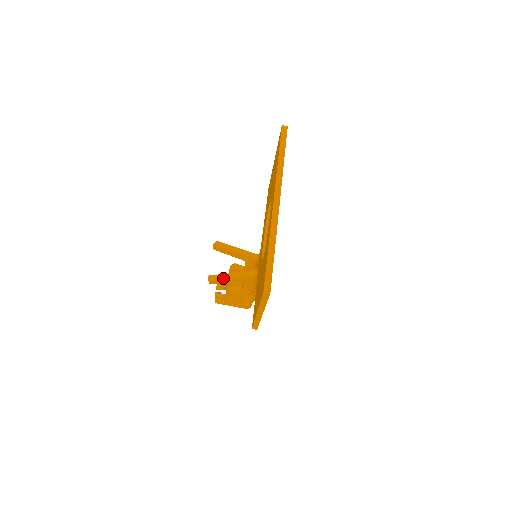
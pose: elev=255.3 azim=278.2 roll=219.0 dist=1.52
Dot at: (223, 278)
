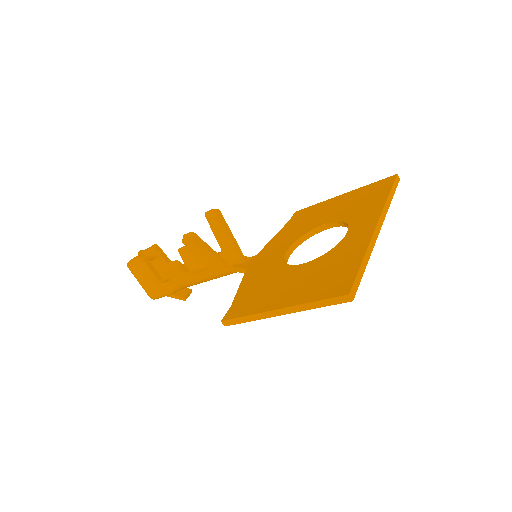
Dot at: (205, 247)
